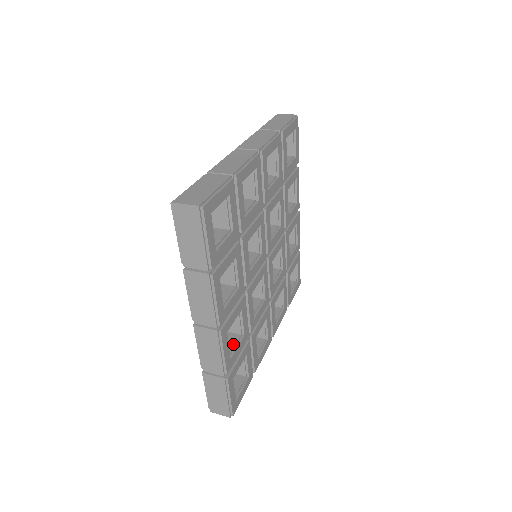
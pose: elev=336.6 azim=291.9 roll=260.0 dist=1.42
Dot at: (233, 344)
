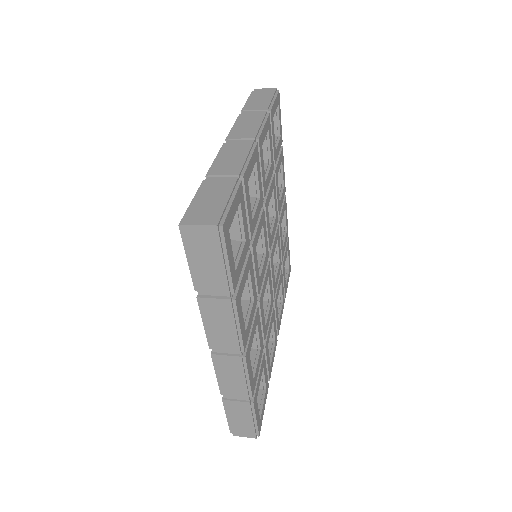
Dot at: (251, 362)
